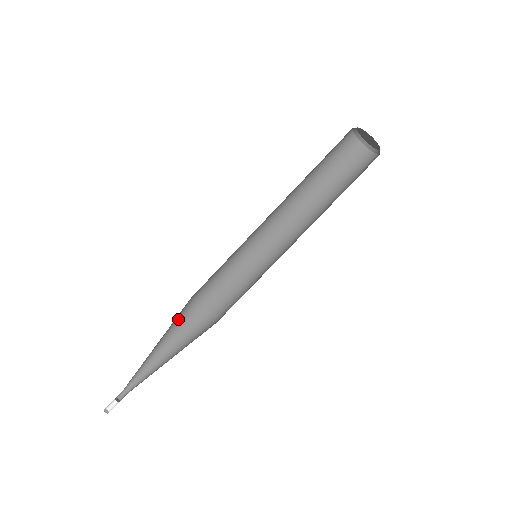
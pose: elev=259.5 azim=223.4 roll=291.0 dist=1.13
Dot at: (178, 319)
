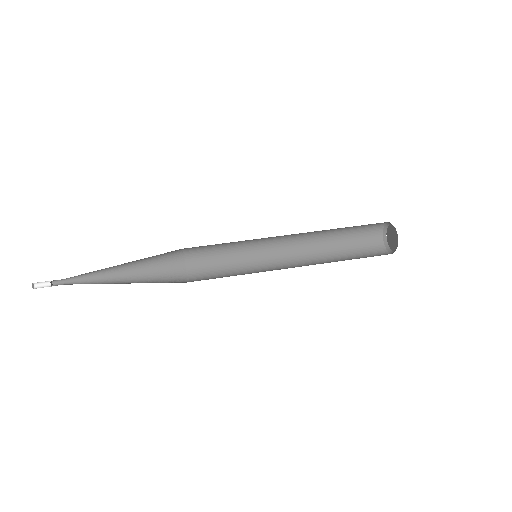
Dot at: (159, 273)
